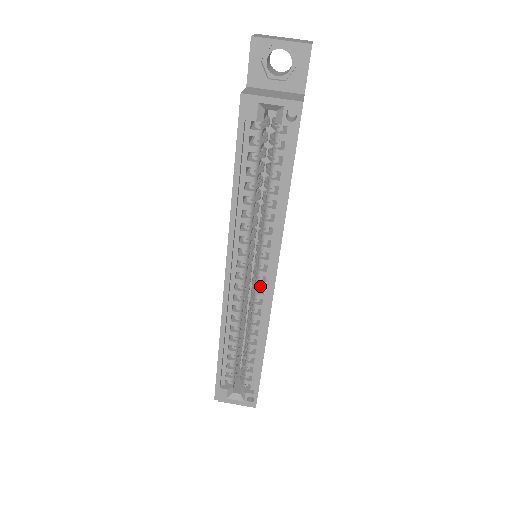
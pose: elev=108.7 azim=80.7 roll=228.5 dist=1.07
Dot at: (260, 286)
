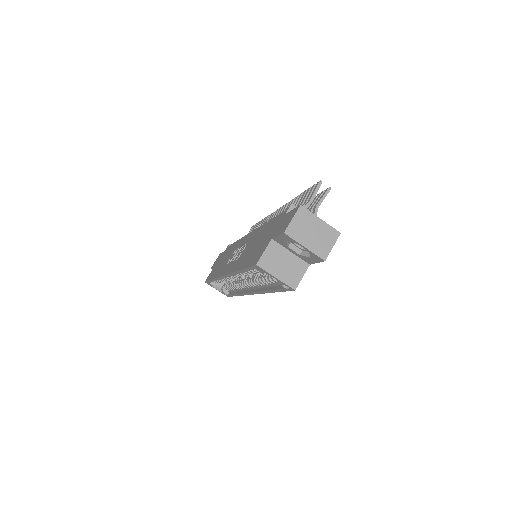
Dot at: (245, 286)
